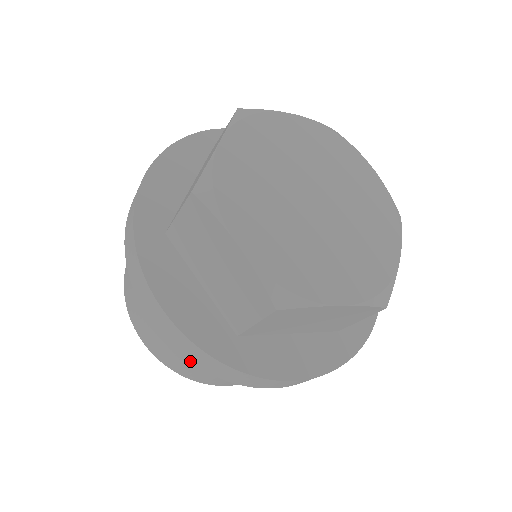
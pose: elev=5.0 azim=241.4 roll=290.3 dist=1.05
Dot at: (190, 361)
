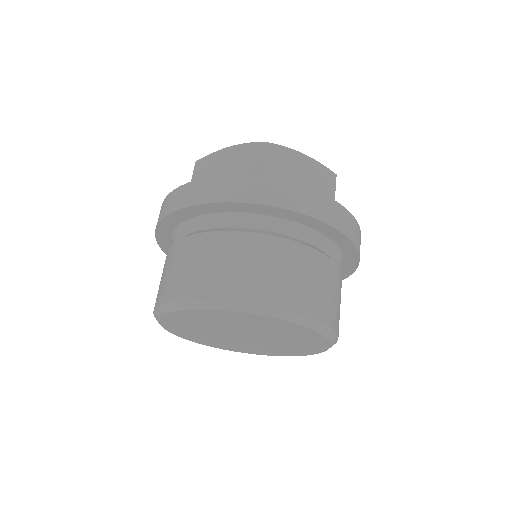
Dot at: (232, 202)
